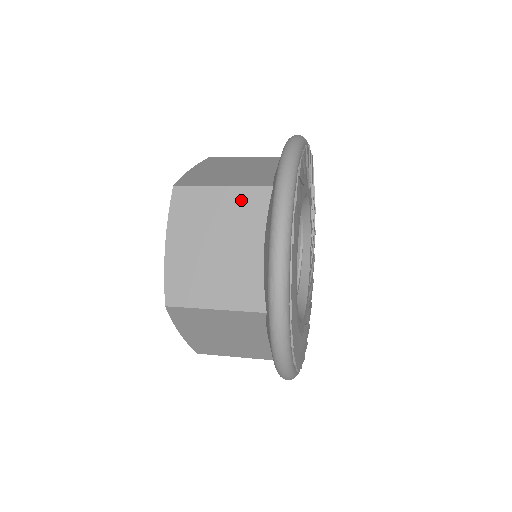
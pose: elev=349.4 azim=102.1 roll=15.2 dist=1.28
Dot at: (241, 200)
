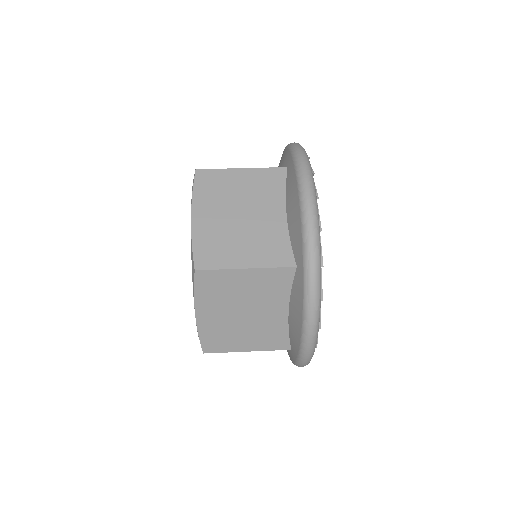
Dot at: (260, 178)
